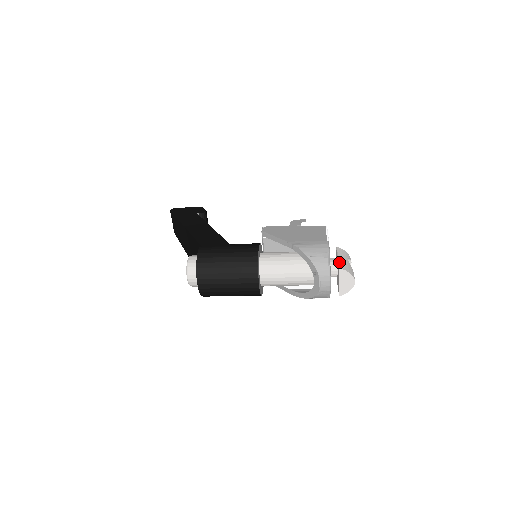
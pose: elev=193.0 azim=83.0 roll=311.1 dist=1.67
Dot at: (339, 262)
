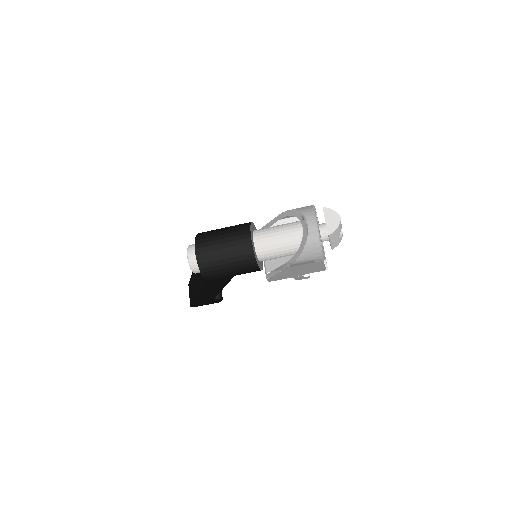
Dot at: occluded
